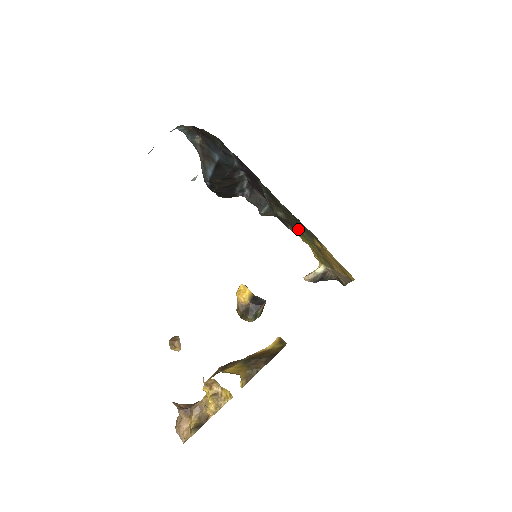
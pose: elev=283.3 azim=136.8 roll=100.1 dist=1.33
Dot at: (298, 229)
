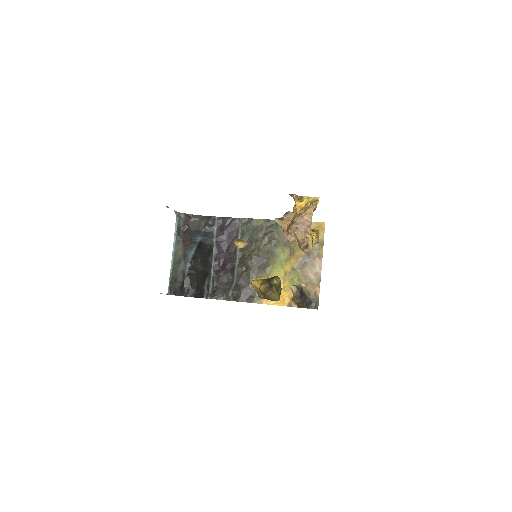
Dot at: (270, 259)
